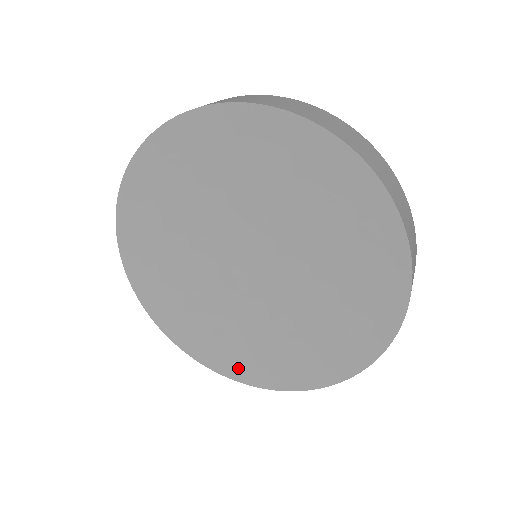
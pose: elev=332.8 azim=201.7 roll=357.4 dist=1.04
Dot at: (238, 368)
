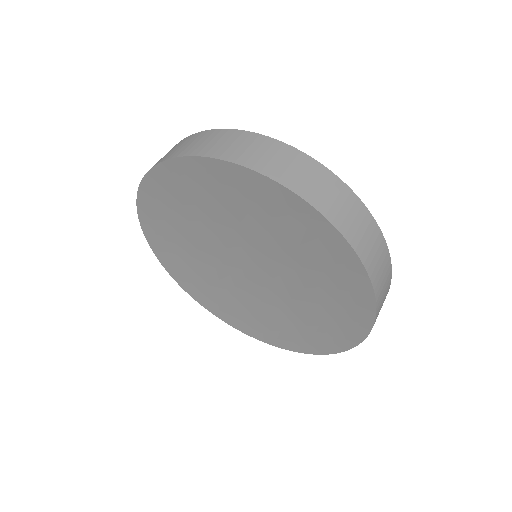
Dot at: (192, 289)
